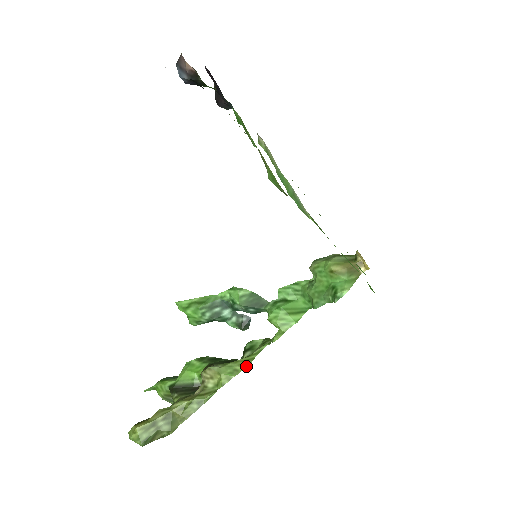
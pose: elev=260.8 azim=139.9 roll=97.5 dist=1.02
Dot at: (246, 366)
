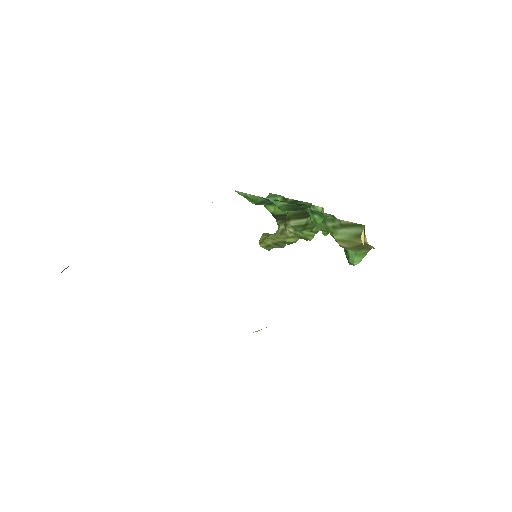
Dot at: (310, 240)
